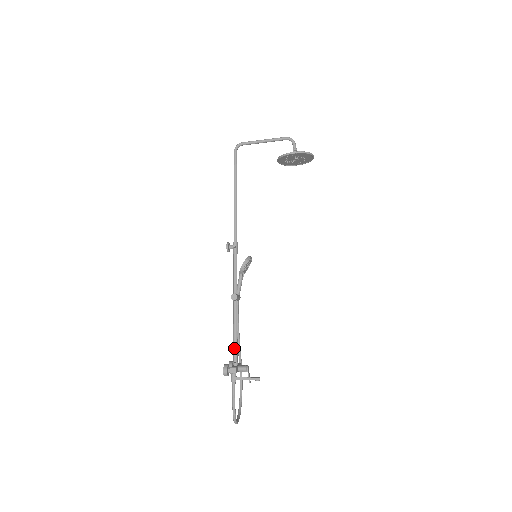
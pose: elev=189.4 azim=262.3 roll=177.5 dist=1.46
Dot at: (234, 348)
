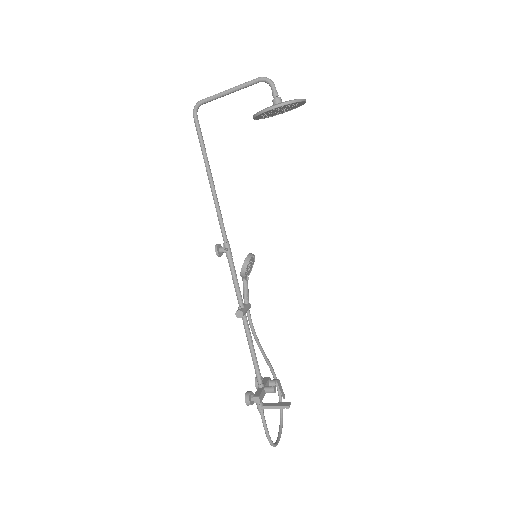
Dot at: (255, 369)
